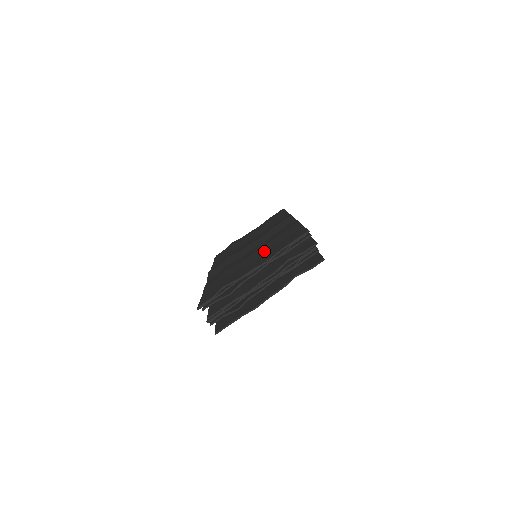
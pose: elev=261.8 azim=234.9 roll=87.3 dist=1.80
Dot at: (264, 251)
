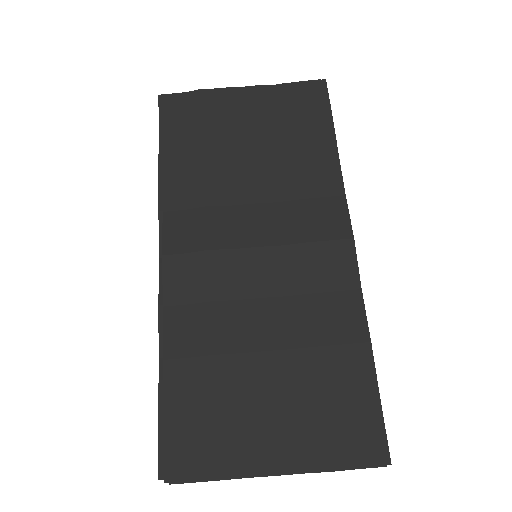
Dot at: (295, 383)
